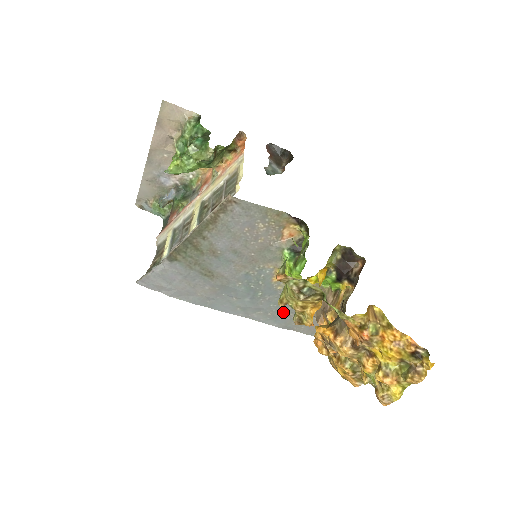
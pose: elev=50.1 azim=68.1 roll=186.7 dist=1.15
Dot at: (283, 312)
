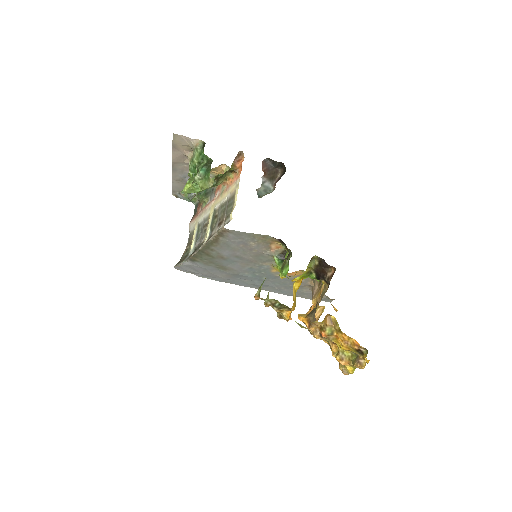
Dot at: (286, 287)
